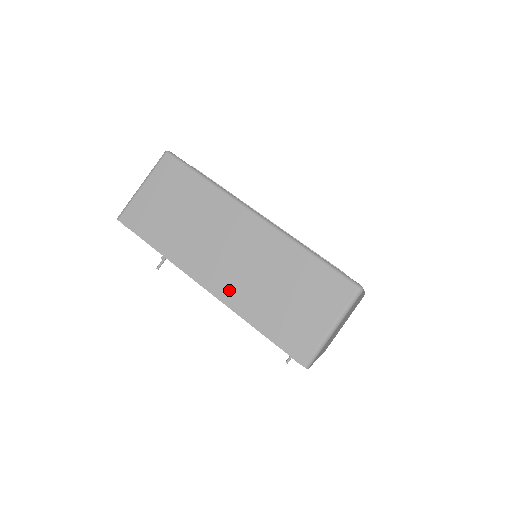
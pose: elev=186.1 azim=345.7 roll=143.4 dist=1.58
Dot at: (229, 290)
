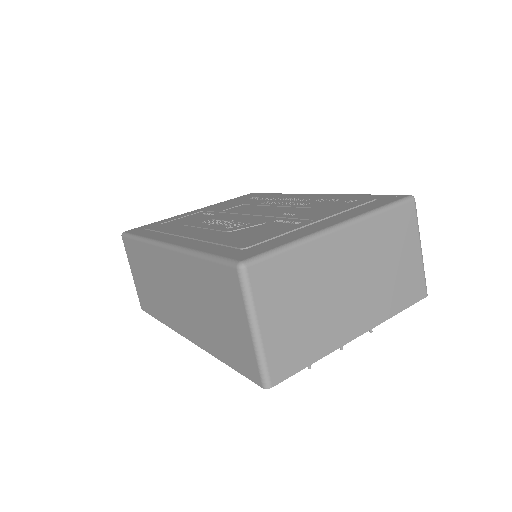
Dot at: (194, 332)
